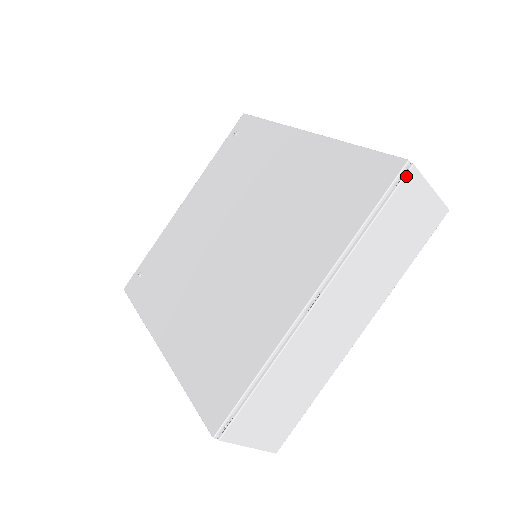
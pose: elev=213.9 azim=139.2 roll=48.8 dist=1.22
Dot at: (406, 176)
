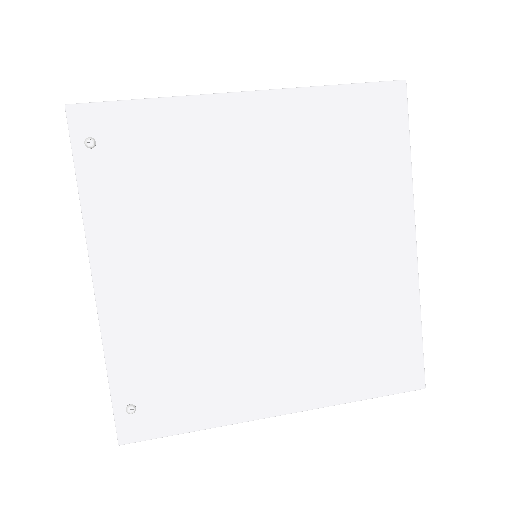
Dot at: occluded
